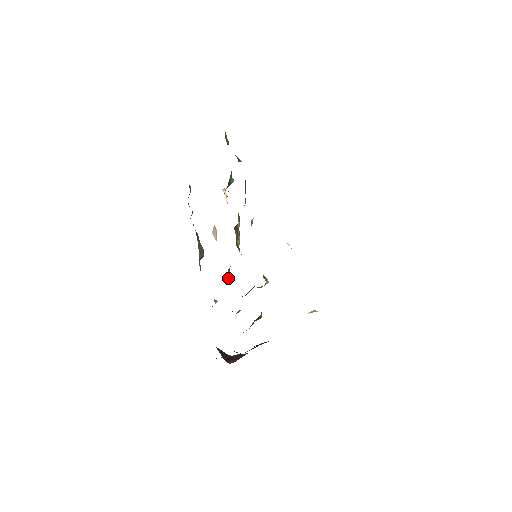
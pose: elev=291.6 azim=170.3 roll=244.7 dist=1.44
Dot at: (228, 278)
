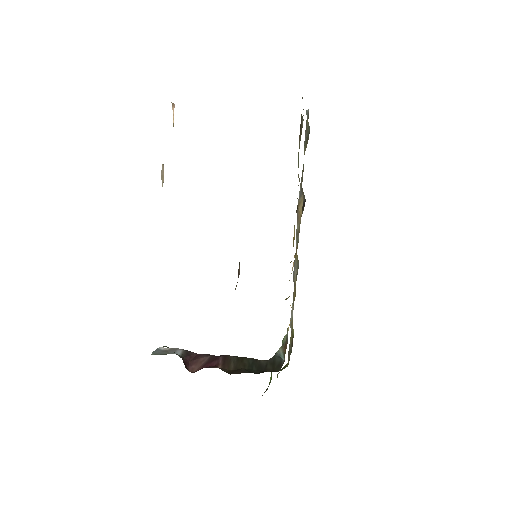
Dot at: occluded
